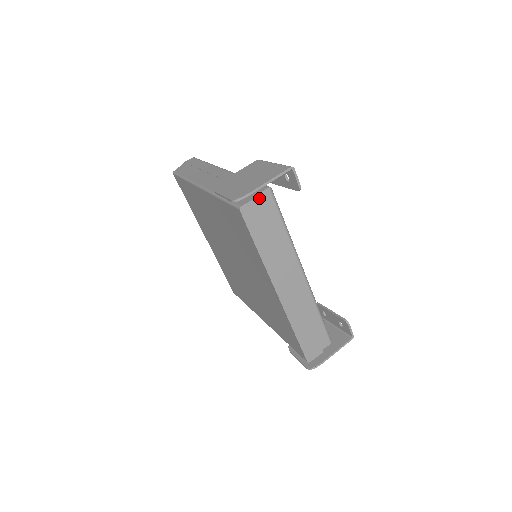
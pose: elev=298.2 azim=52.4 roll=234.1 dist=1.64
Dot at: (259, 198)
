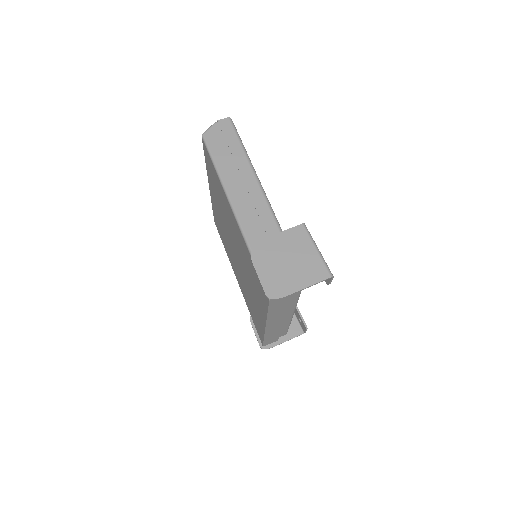
Dot at: occluded
